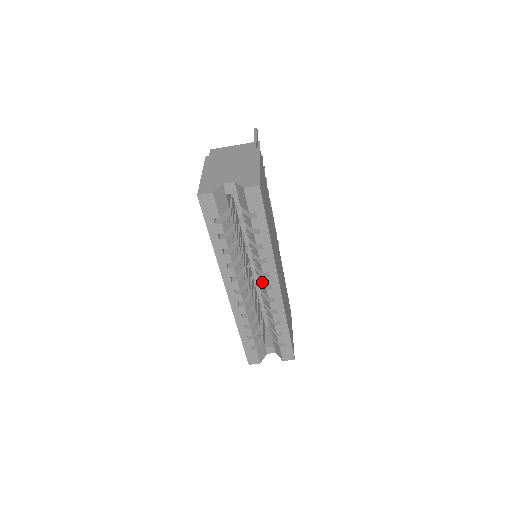
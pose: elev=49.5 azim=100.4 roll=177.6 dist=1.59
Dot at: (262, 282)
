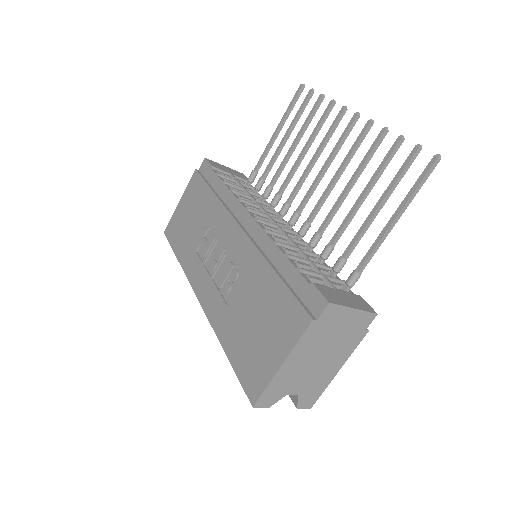
Dot at: occluded
